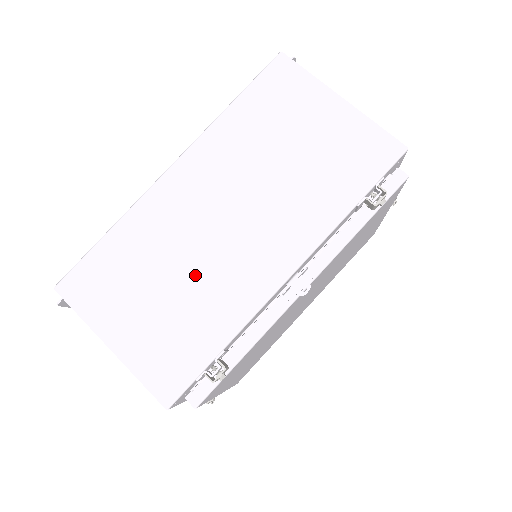
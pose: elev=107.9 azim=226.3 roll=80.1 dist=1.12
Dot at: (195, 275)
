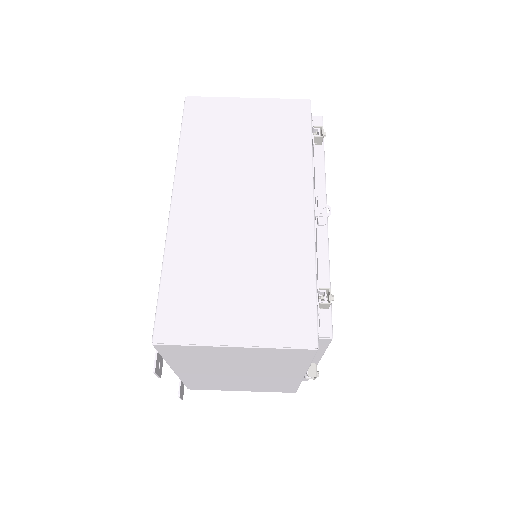
Dot at: (253, 251)
